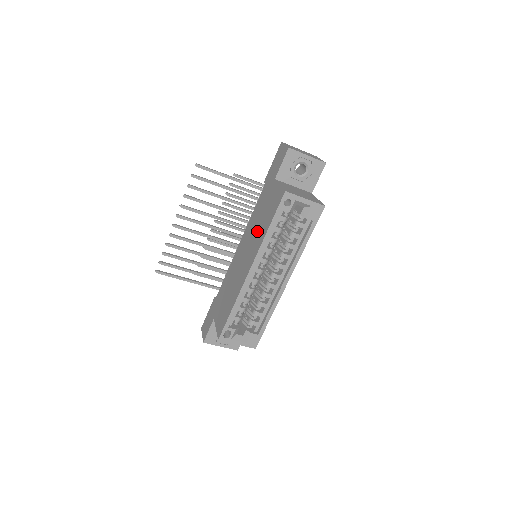
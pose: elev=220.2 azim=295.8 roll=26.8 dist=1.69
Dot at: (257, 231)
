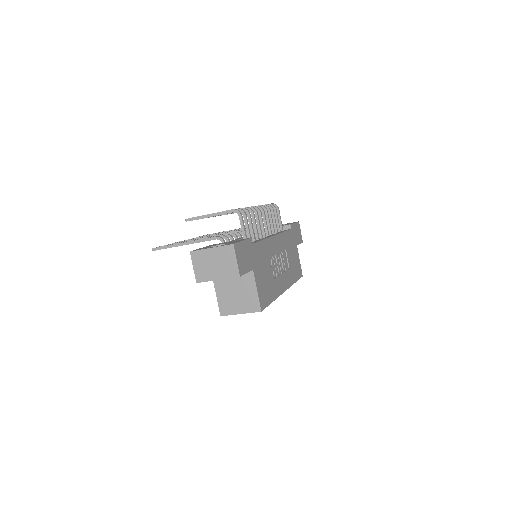
Dot at: occluded
